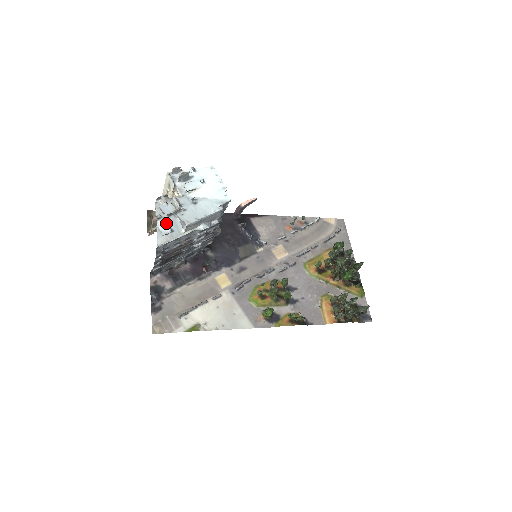
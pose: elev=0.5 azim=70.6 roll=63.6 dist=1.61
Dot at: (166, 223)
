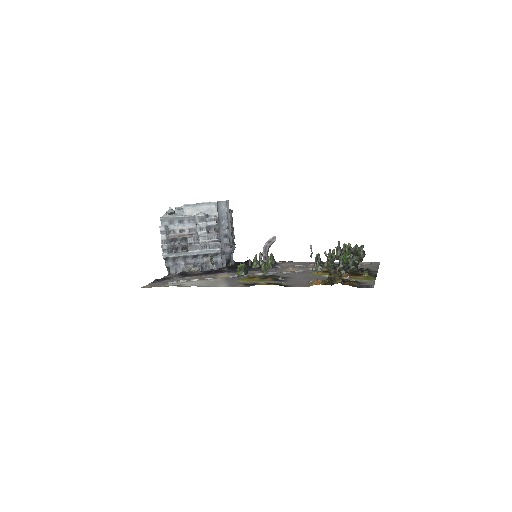
Dot at: (173, 211)
